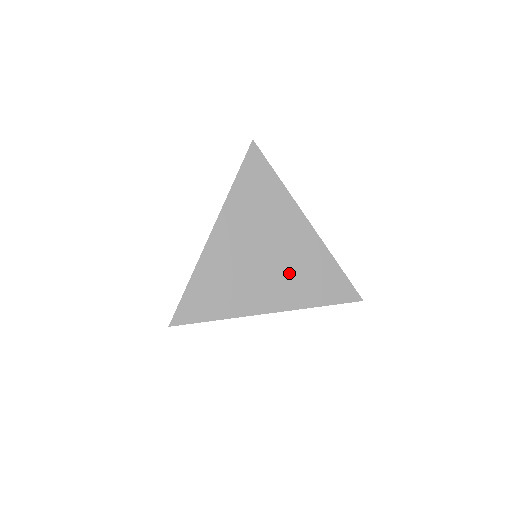
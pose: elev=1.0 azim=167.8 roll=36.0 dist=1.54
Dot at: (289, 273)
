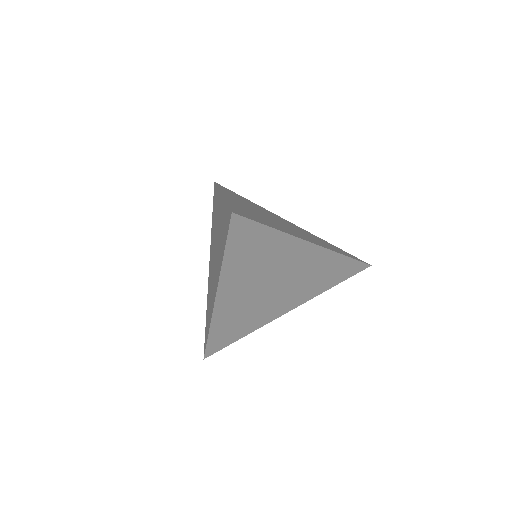
Dot at: (299, 285)
